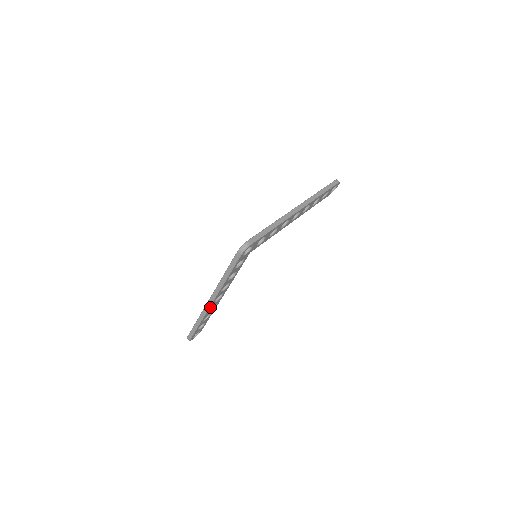
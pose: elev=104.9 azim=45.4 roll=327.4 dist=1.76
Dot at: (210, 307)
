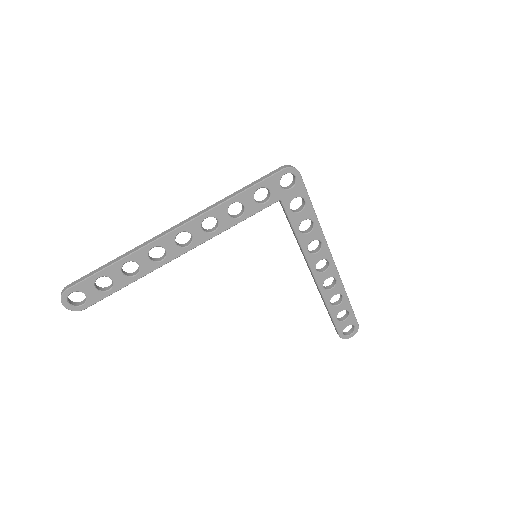
Dot at: (164, 238)
